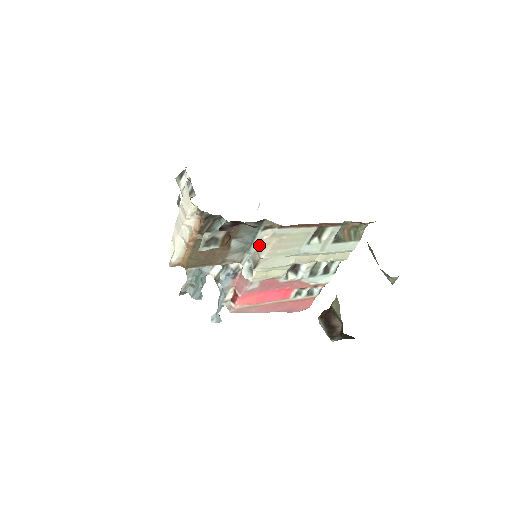
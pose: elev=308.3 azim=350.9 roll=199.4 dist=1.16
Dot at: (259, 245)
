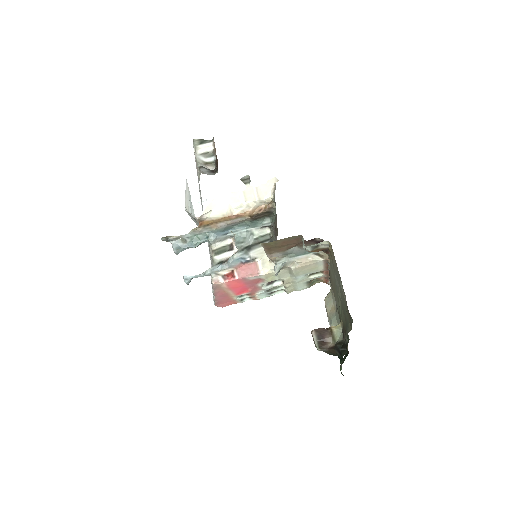
Dot at: (300, 260)
